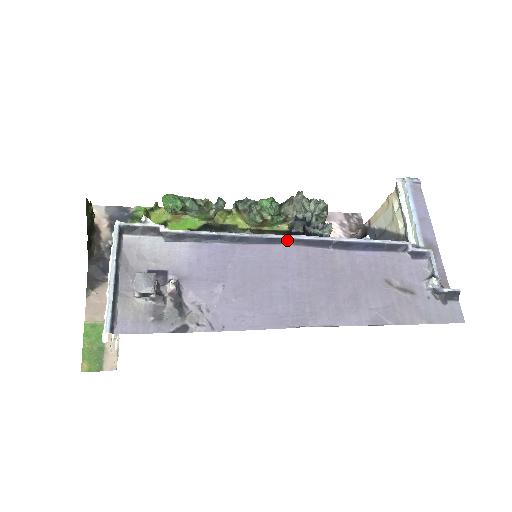
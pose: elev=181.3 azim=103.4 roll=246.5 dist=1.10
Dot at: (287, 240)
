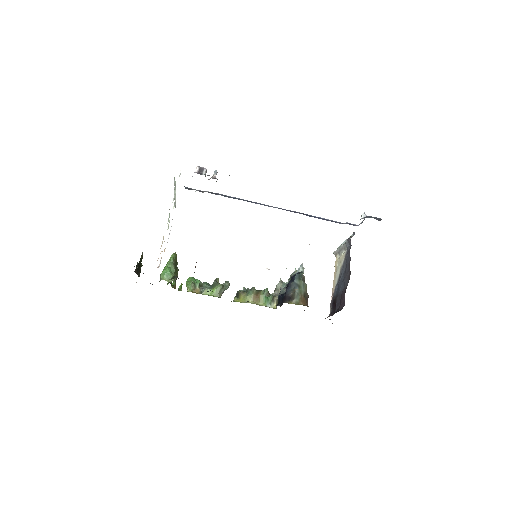
Dot at: (273, 207)
